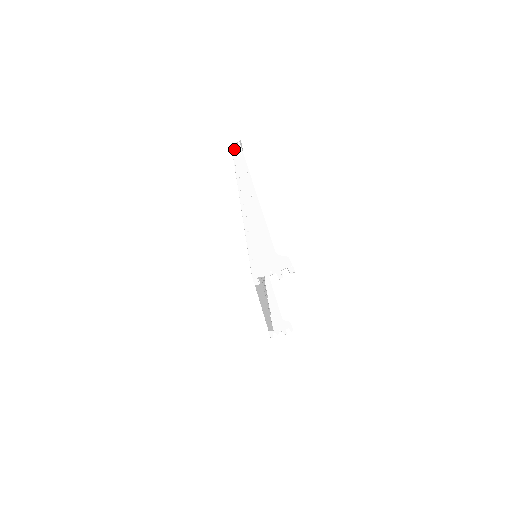
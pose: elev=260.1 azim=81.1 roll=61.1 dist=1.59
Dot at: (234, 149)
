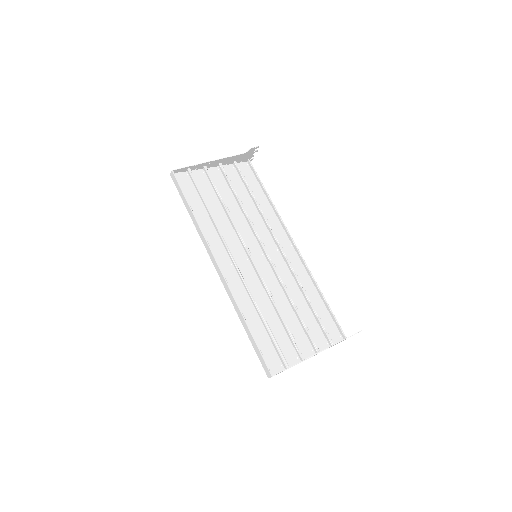
Dot at: occluded
